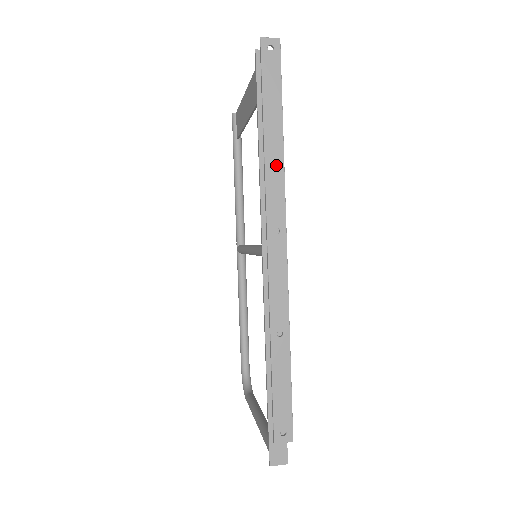
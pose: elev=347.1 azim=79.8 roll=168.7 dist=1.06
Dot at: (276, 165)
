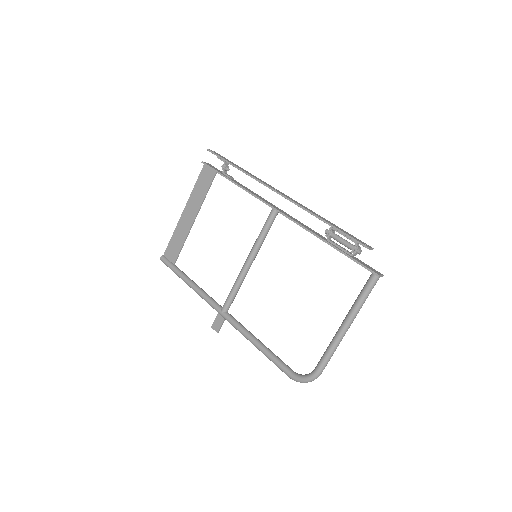
Dot at: (252, 175)
